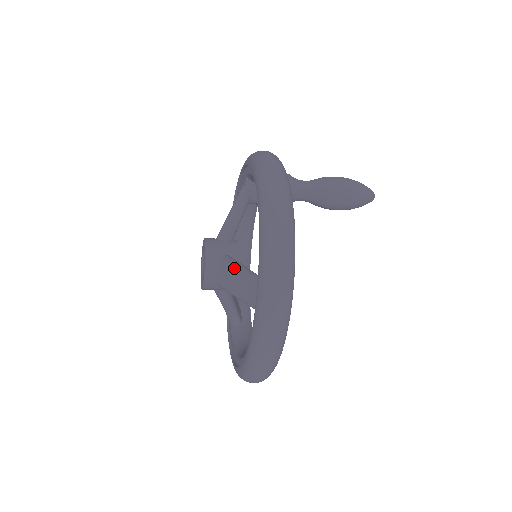
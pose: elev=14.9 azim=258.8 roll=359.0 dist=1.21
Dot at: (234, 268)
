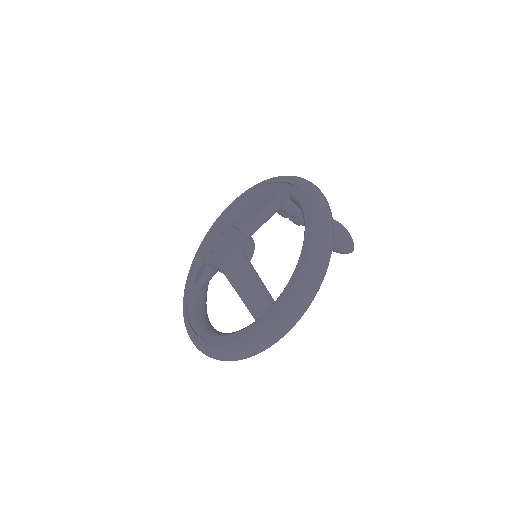
Dot at: (251, 273)
